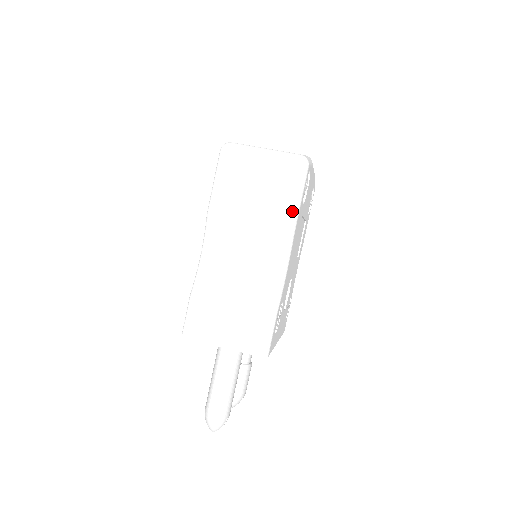
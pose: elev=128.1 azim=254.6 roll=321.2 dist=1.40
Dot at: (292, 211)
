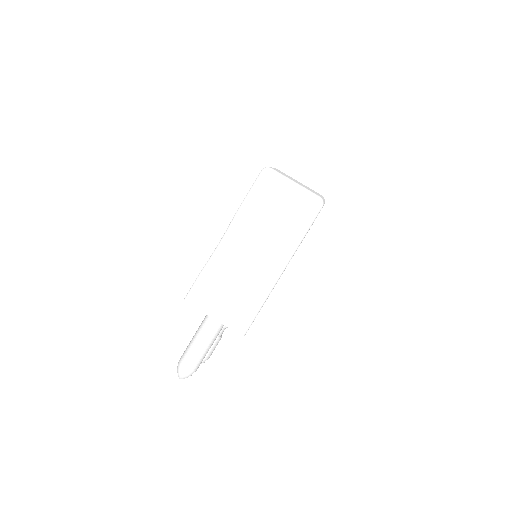
Dot at: (299, 236)
